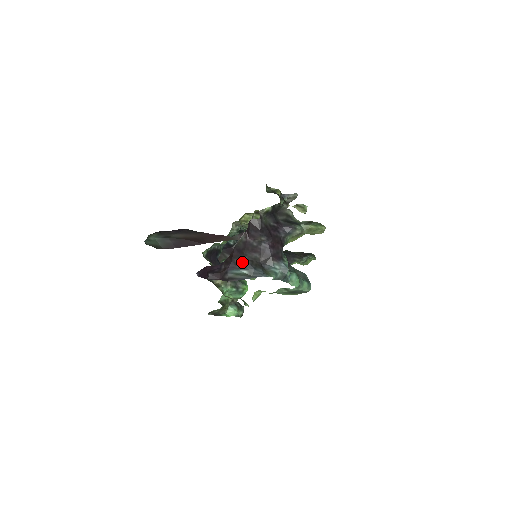
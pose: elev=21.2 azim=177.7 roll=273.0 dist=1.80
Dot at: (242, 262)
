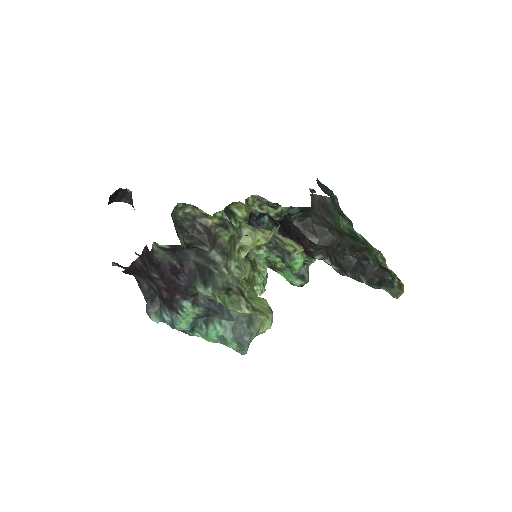
Dot at: (142, 282)
